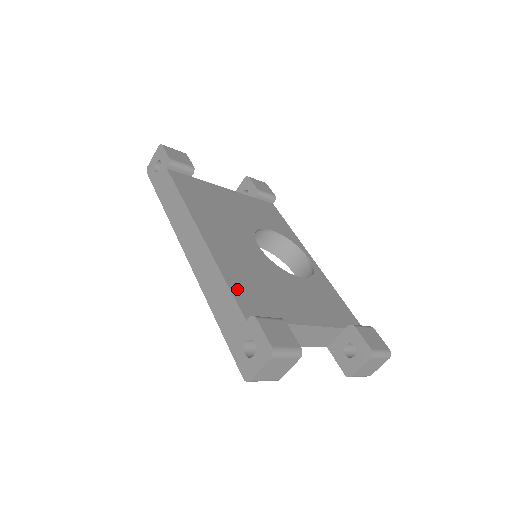
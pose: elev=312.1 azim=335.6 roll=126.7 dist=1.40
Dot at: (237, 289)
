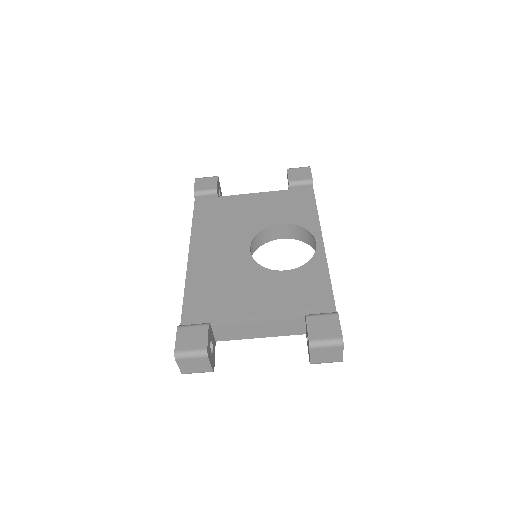
Dot at: (190, 301)
